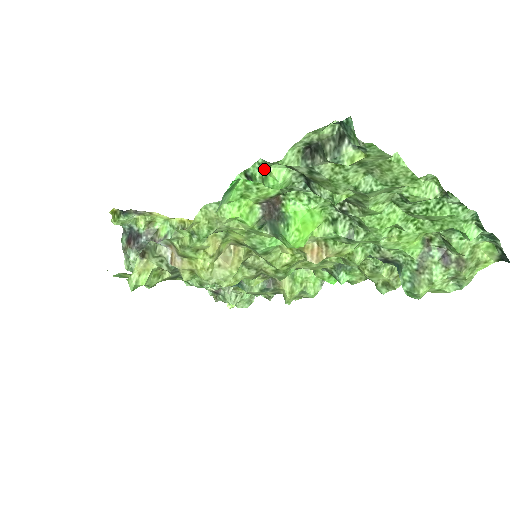
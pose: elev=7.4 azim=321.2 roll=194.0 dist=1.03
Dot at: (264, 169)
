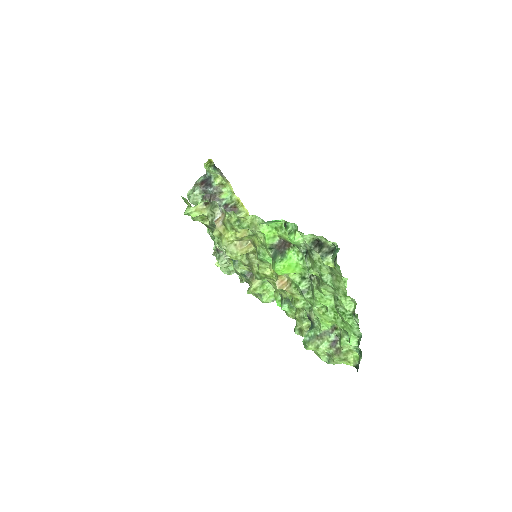
Dot at: (294, 229)
